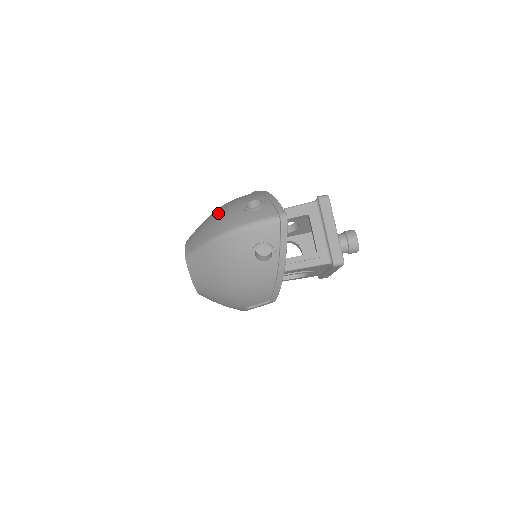
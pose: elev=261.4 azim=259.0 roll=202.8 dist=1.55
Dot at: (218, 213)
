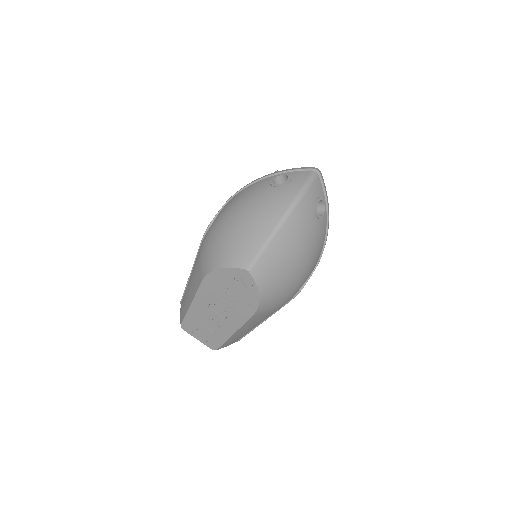
Dot at: (248, 211)
